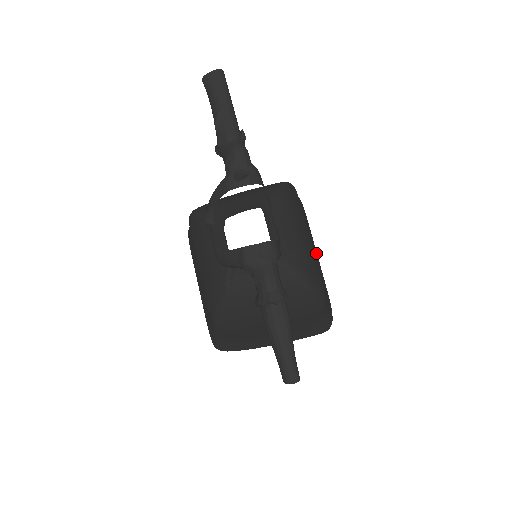
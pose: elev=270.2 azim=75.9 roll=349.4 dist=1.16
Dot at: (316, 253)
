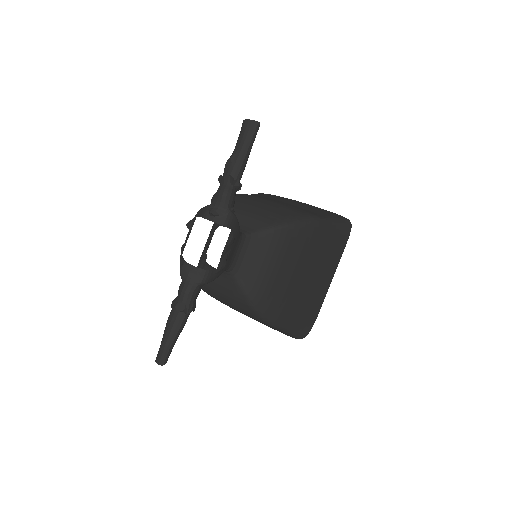
Dot at: (329, 278)
